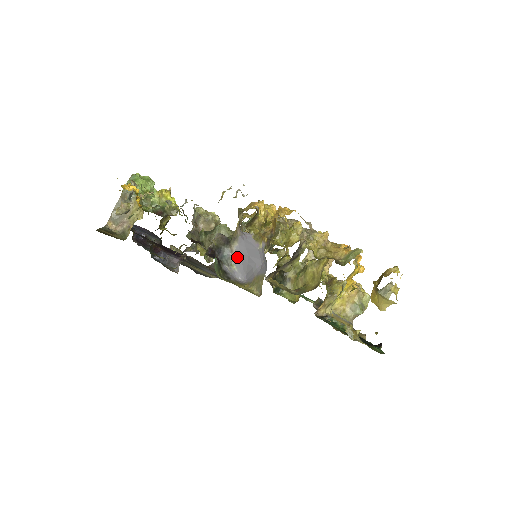
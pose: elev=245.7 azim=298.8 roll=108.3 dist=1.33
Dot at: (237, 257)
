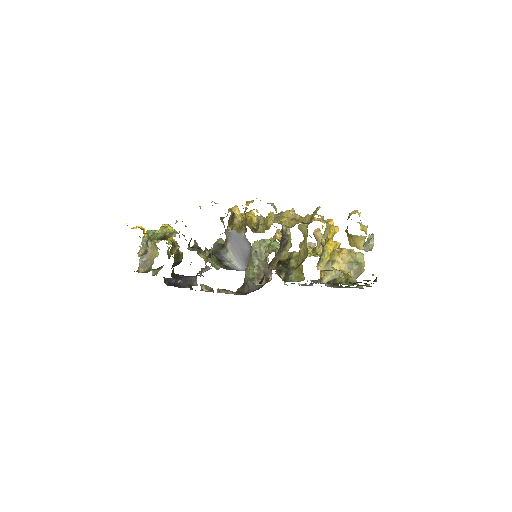
Dot at: (233, 253)
